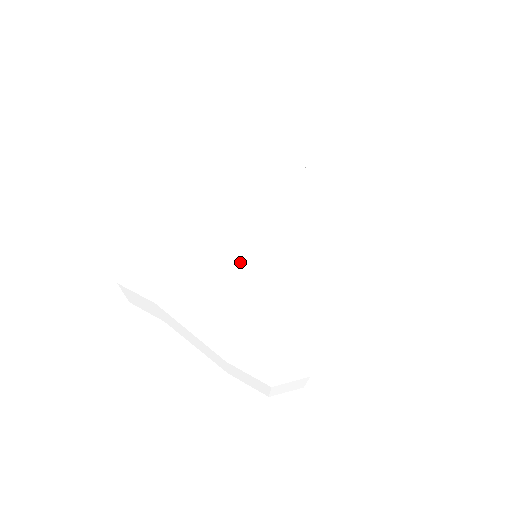
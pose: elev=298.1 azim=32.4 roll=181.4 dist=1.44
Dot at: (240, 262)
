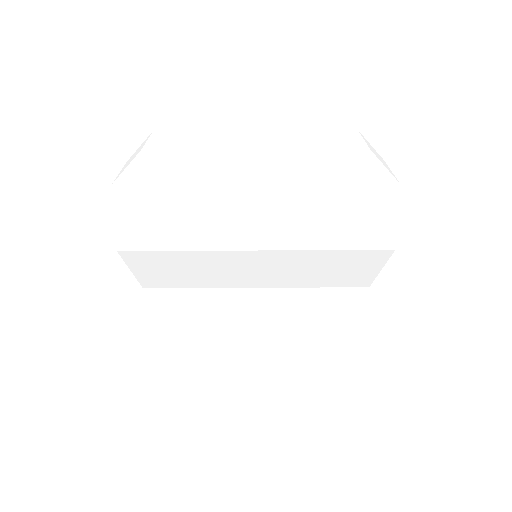
Dot at: (226, 270)
